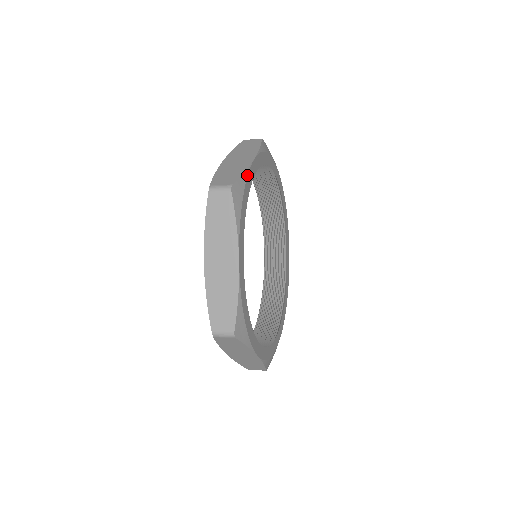
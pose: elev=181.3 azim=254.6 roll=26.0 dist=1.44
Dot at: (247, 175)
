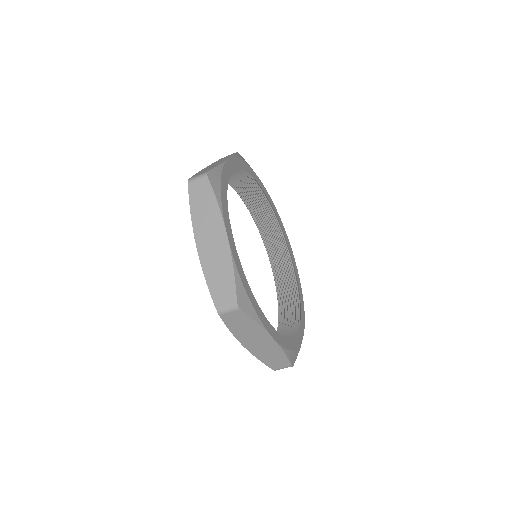
Dot at: (254, 172)
